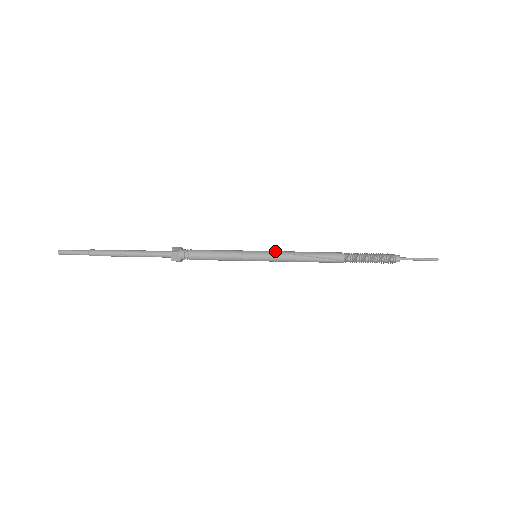
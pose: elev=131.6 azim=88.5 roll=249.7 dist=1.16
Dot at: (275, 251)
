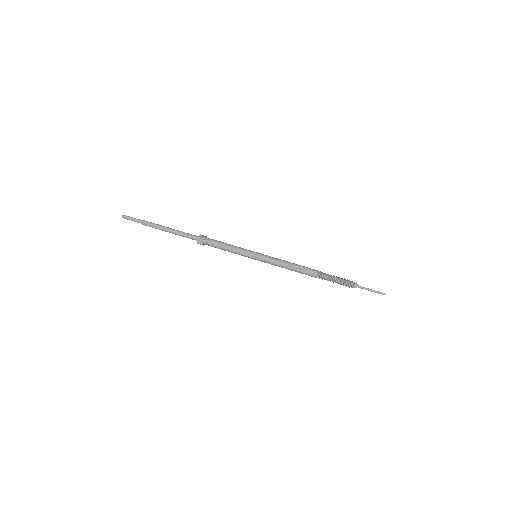
Dot at: (270, 256)
